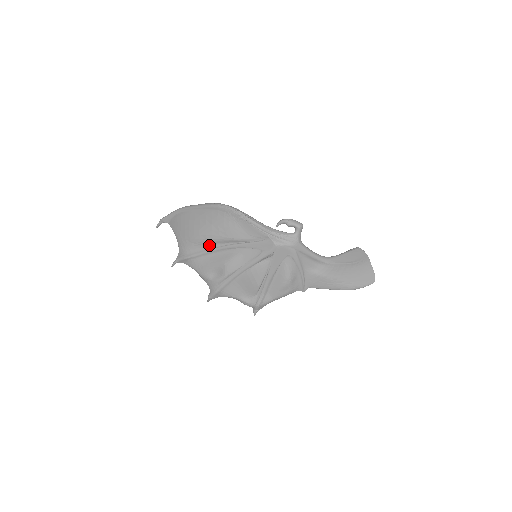
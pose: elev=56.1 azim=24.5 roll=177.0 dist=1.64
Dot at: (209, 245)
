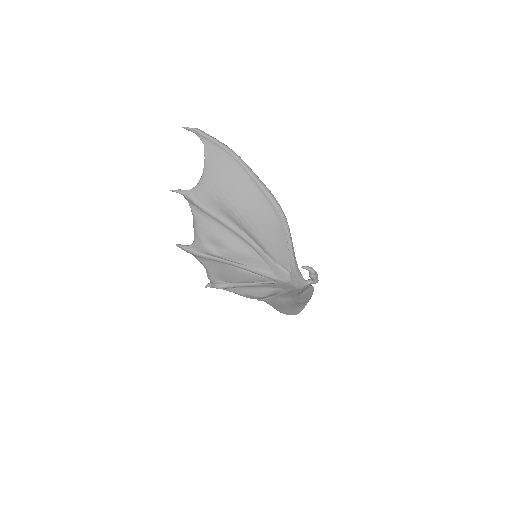
Dot at: (232, 221)
